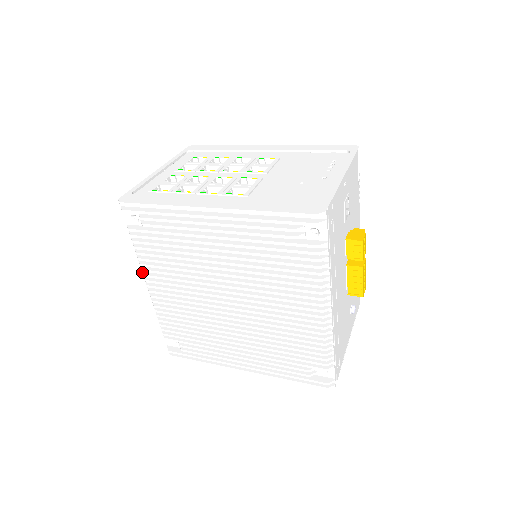
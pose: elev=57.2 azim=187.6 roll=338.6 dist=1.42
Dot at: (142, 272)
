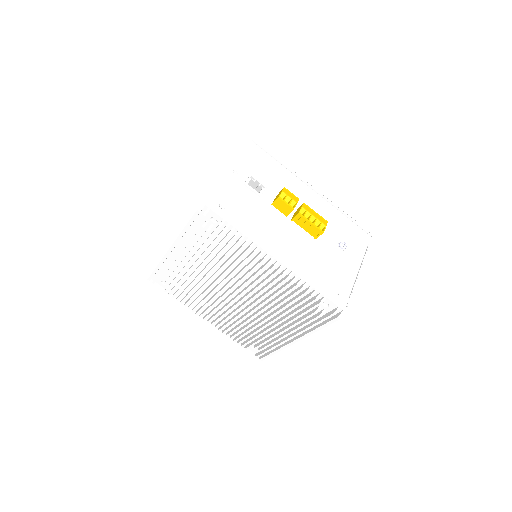
Dot at: (195, 313)
